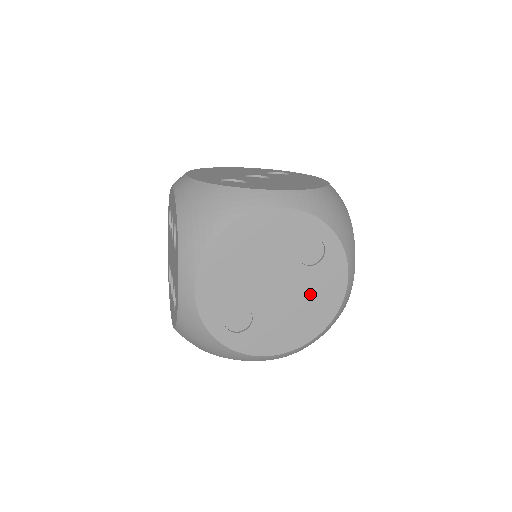
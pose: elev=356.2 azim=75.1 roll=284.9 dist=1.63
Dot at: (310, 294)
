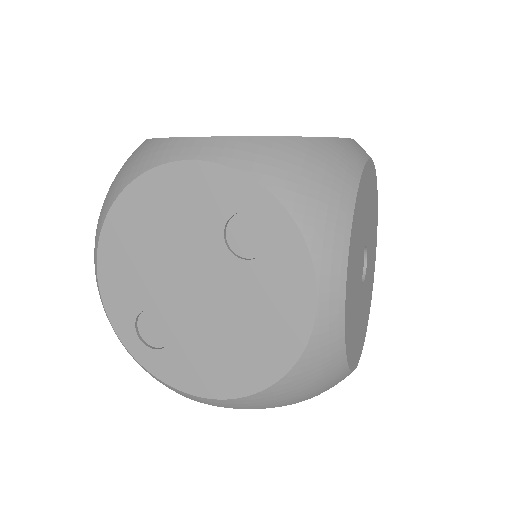
Dot at: (252, 308)
